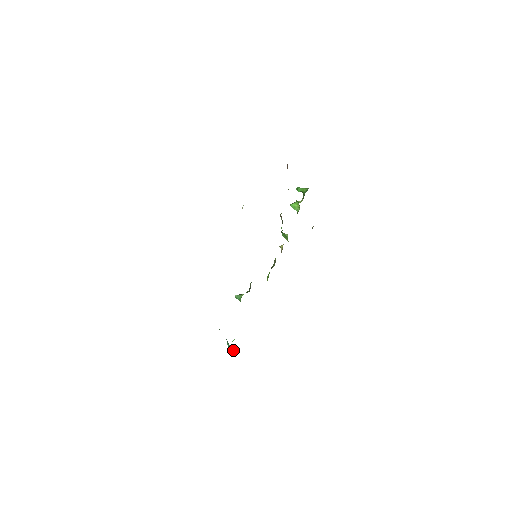
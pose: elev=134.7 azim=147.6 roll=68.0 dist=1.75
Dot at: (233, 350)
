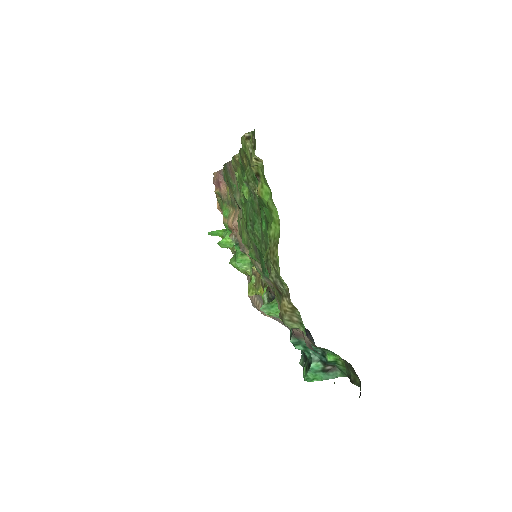
Dot at: (328, 370)
